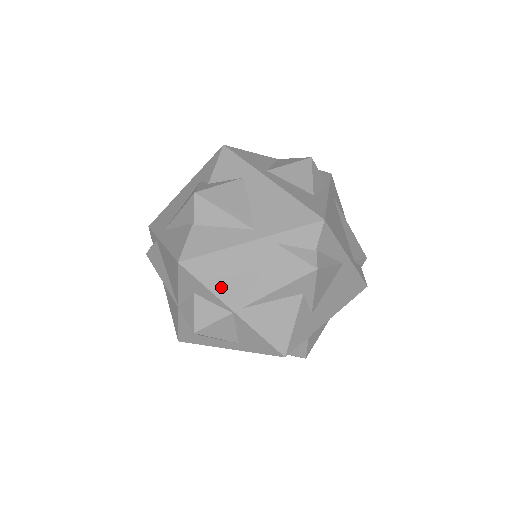
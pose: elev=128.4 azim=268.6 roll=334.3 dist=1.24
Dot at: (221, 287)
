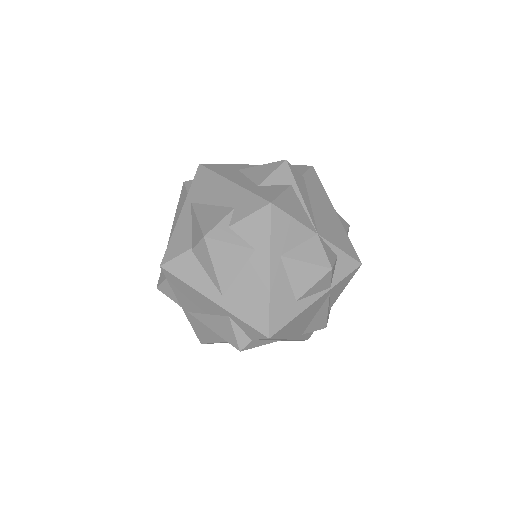
Dot at: (181, 296)
